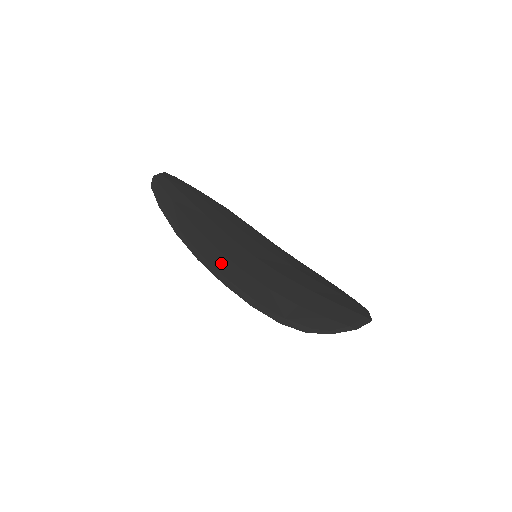
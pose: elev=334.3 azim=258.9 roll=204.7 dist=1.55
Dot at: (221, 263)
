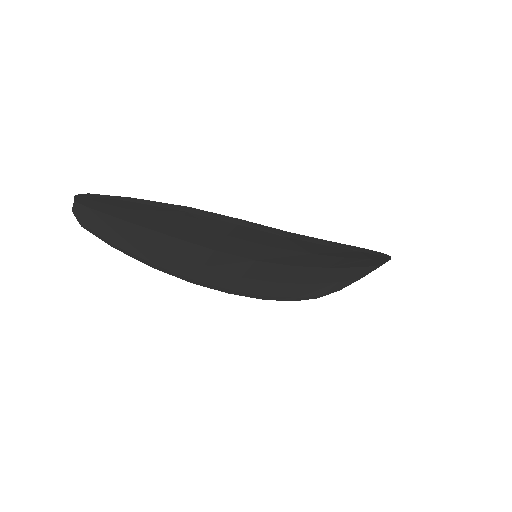
Dot at: (256, 233)
